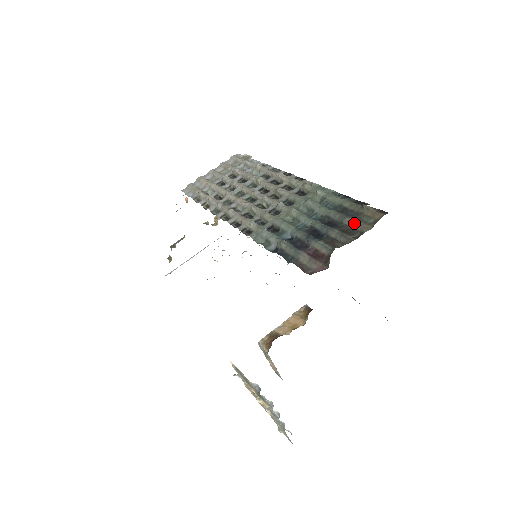
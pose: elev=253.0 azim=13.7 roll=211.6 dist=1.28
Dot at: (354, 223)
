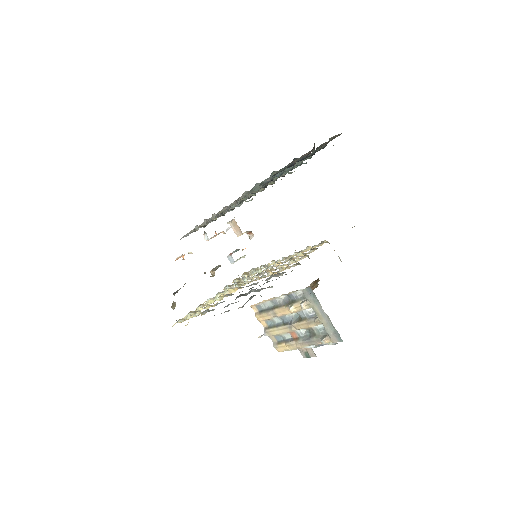
Dot at: (326, 142)
